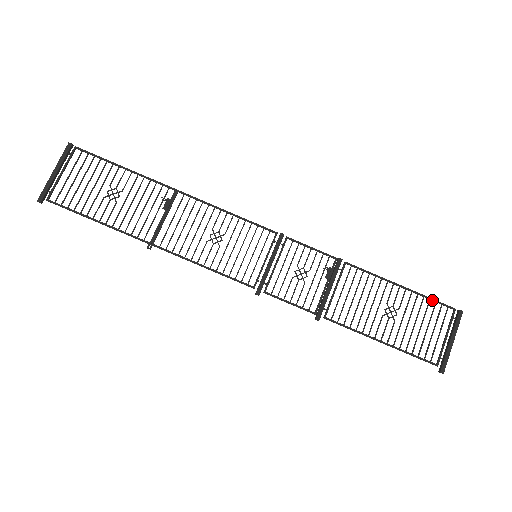
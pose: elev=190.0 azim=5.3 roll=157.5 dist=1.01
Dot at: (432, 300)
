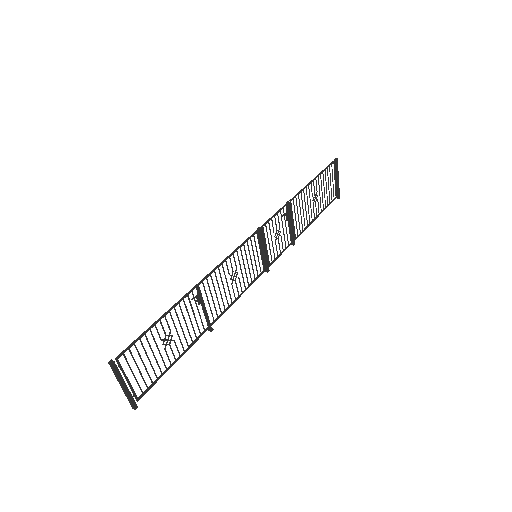
Dot at: occluded
